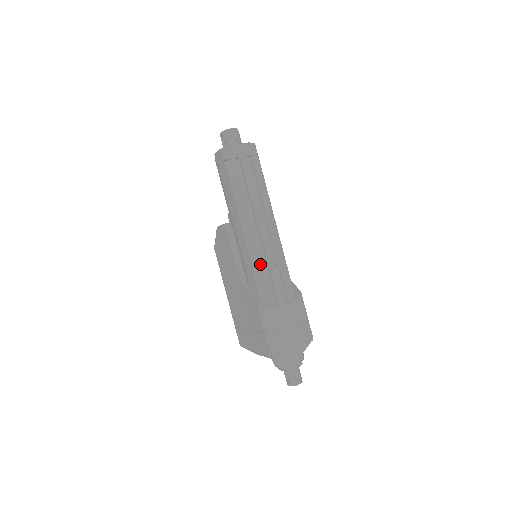
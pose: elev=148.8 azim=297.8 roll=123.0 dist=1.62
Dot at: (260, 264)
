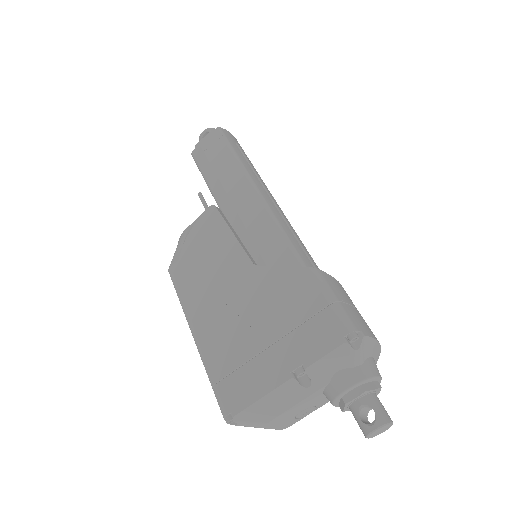
Dot at: (289, 231)
